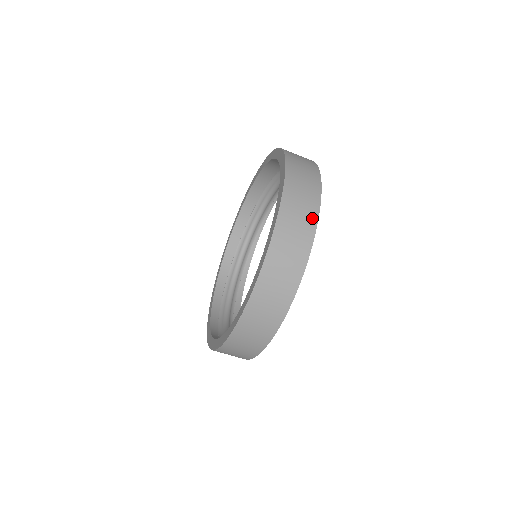
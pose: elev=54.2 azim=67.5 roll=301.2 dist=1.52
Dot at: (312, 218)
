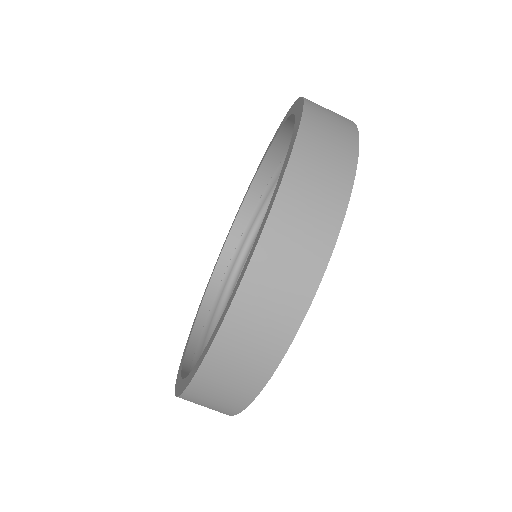
Dot at: (291, 319)
